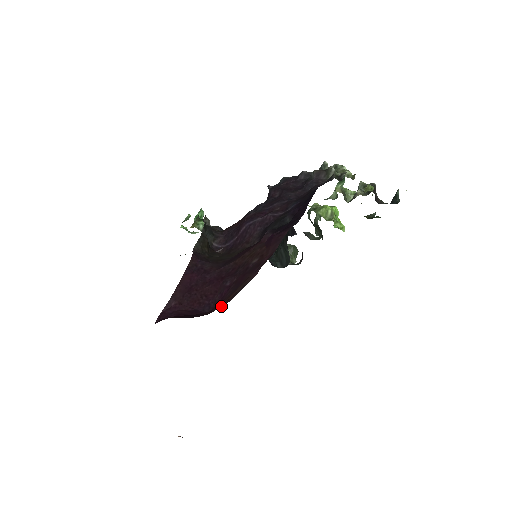
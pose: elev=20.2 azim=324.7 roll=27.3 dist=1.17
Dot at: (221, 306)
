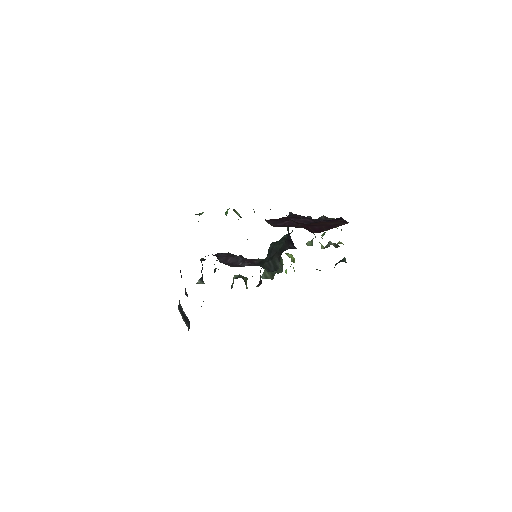
Dot at: occluded
